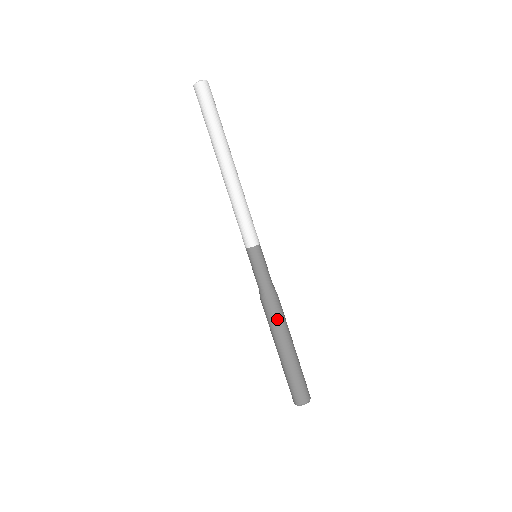
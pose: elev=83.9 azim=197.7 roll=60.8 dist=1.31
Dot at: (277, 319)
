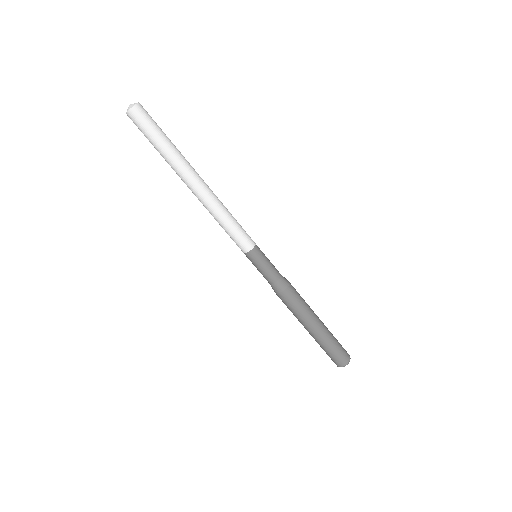
Dot at: (296, 306)
